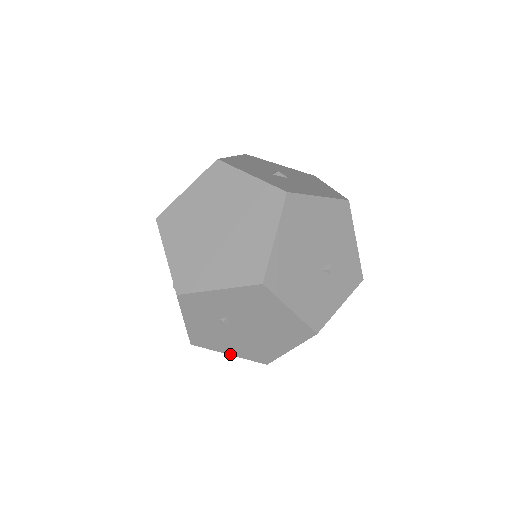
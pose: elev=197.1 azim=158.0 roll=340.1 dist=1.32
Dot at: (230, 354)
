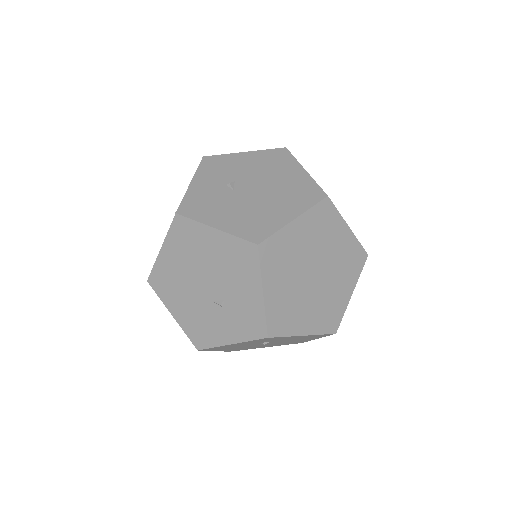
Dot at: occluded
